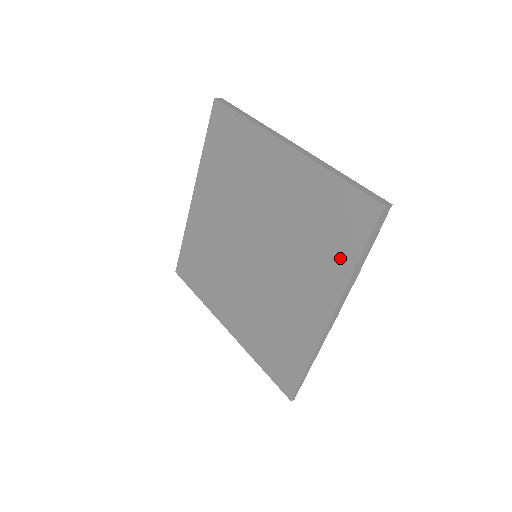
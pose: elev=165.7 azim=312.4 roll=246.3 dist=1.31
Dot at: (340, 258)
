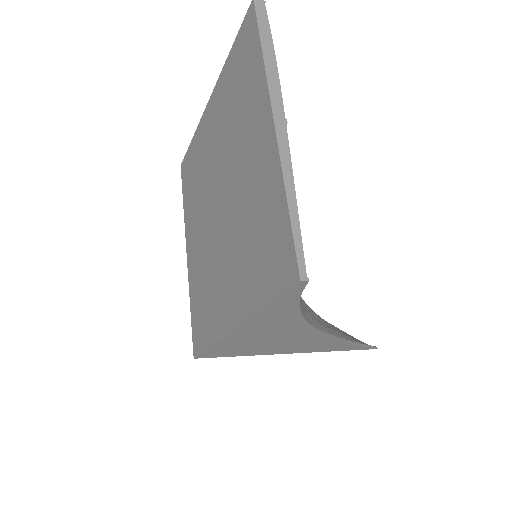
Dot at: (254, 74)
